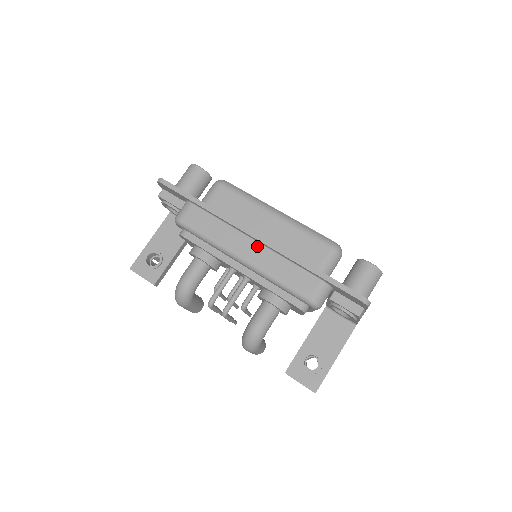
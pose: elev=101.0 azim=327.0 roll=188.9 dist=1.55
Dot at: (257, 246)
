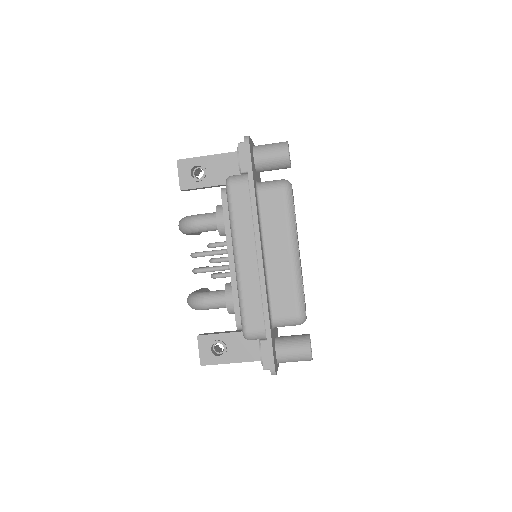
Dot at: (254, 262)
